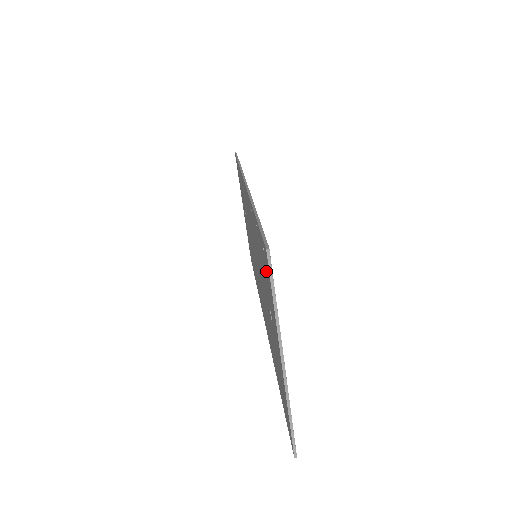
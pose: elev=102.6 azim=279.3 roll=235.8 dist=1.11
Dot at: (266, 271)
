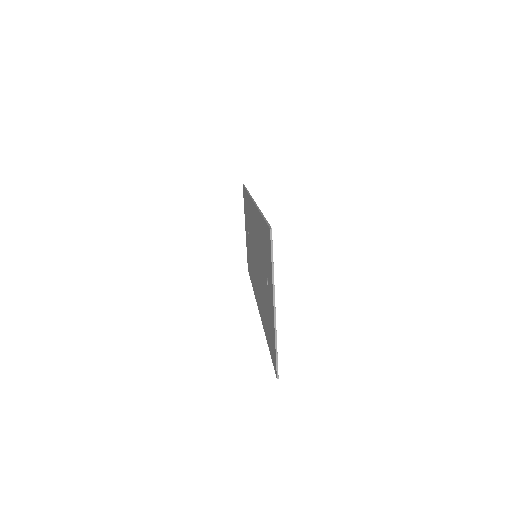
Dot at: (268, 248)
